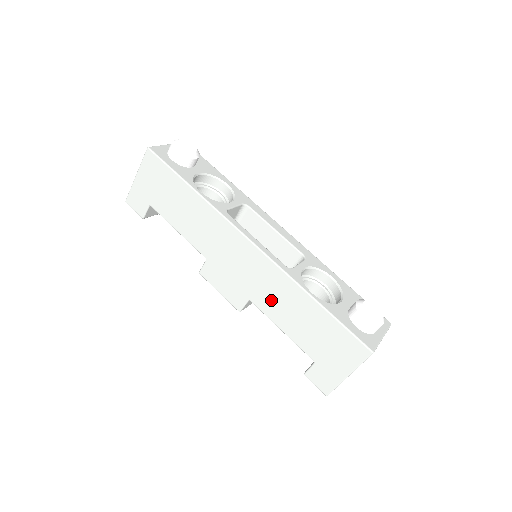
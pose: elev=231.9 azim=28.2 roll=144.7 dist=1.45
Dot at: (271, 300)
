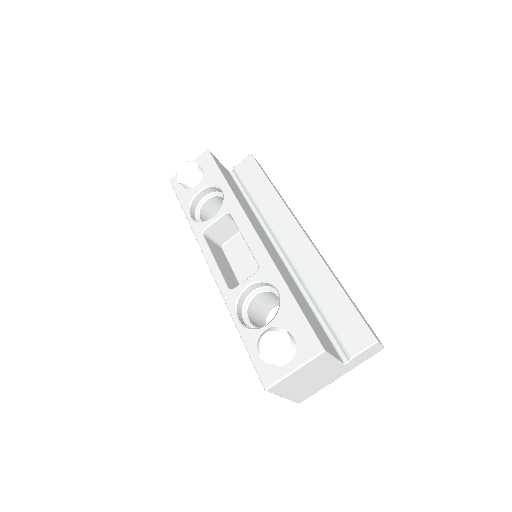
Dot at: occluded
